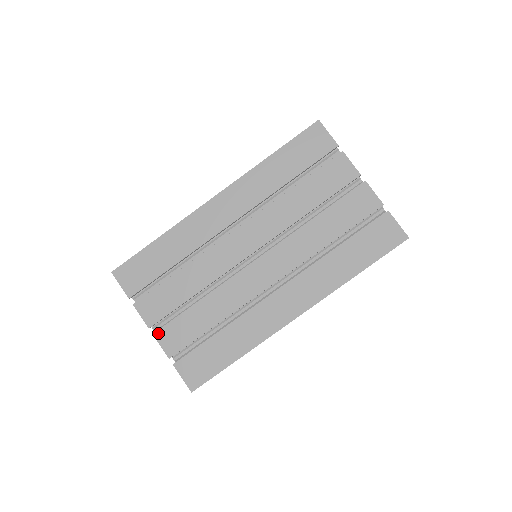
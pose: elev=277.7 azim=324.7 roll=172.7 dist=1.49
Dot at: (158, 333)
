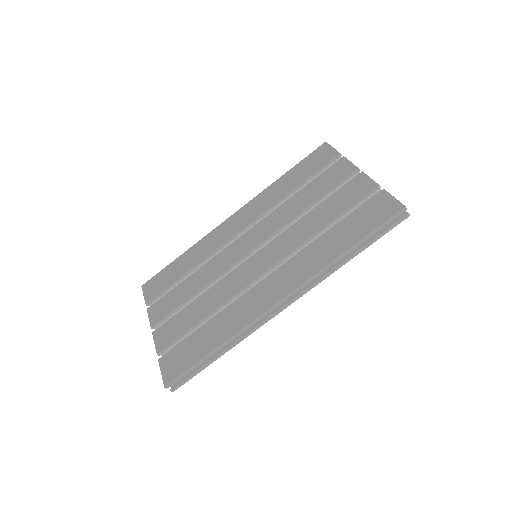
Dot at: (156, 331)
